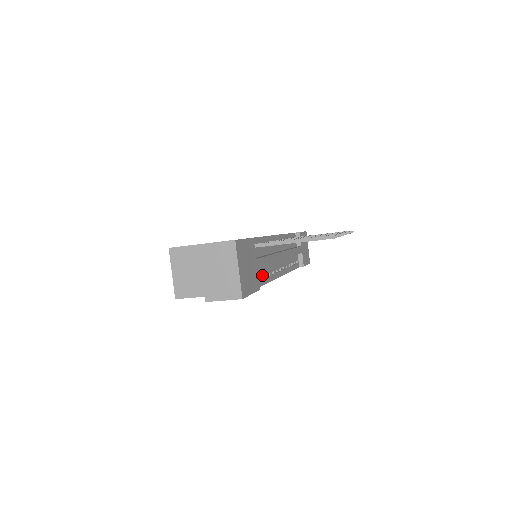
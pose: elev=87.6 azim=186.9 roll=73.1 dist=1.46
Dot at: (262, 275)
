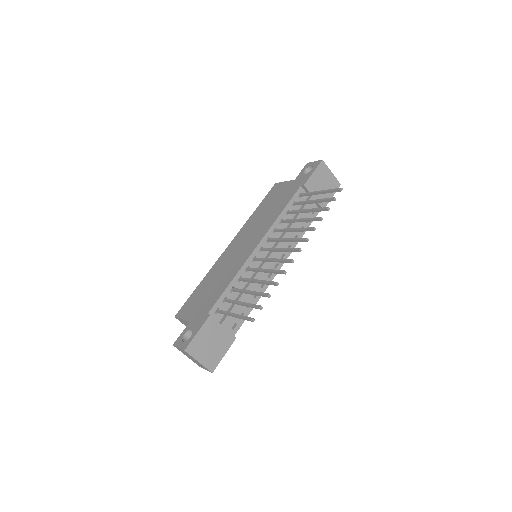
Dot at: (244, 309)
